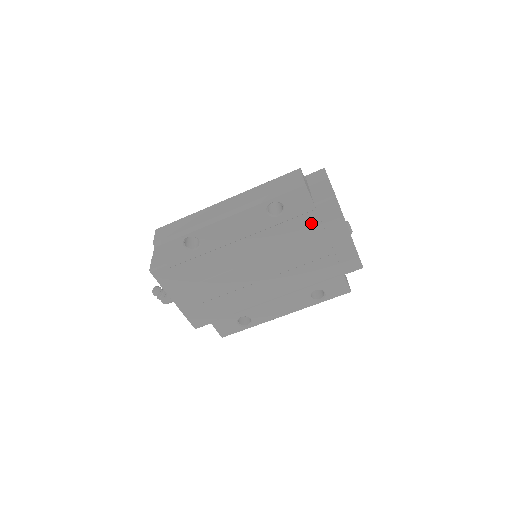
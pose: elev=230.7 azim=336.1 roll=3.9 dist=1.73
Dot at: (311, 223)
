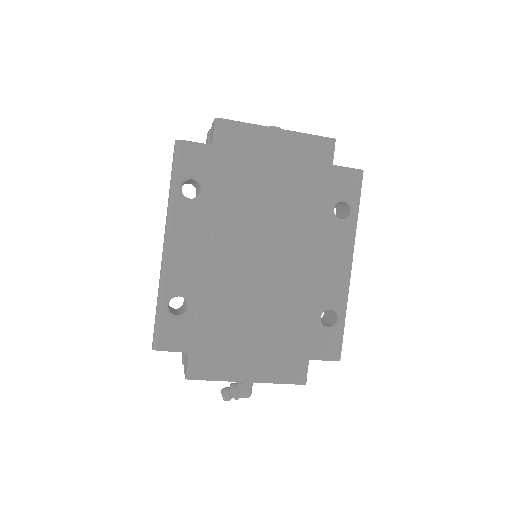
Dot at: (234, 162)
